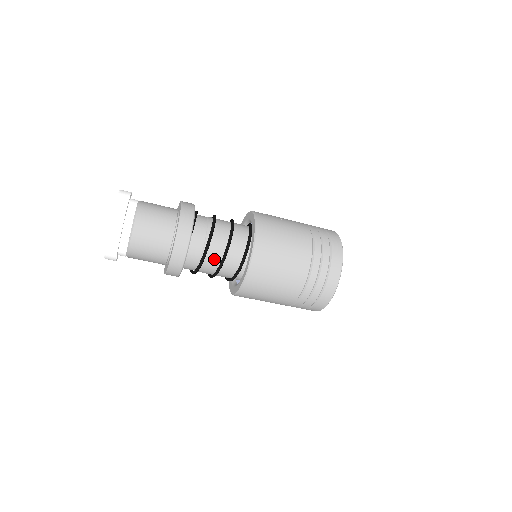
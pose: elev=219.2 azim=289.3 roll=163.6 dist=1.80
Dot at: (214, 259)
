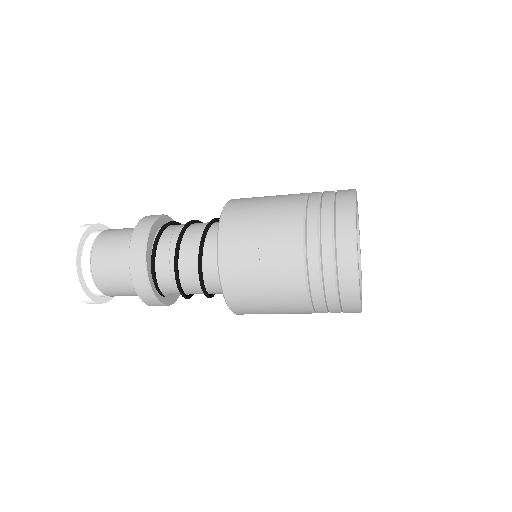
Dot at: occluded
